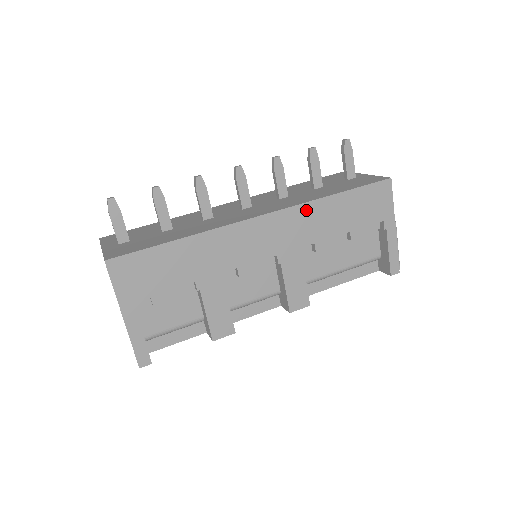
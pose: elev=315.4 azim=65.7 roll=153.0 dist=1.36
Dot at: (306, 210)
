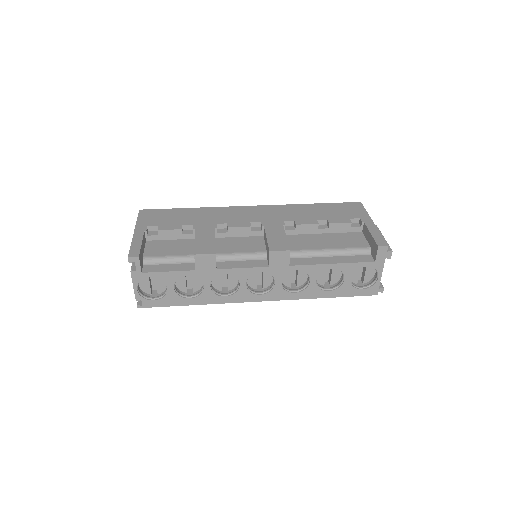
Dot at: (287, 207)
